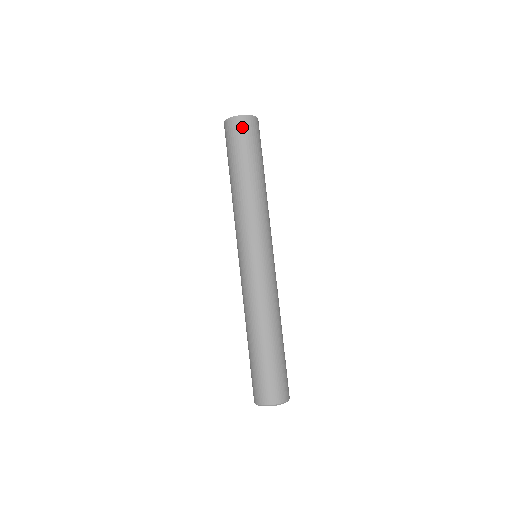
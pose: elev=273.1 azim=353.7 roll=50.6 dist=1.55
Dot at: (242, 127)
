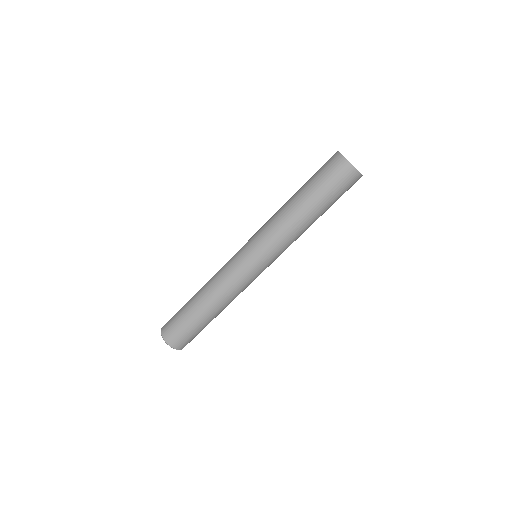
Dot at: (348, 179)
